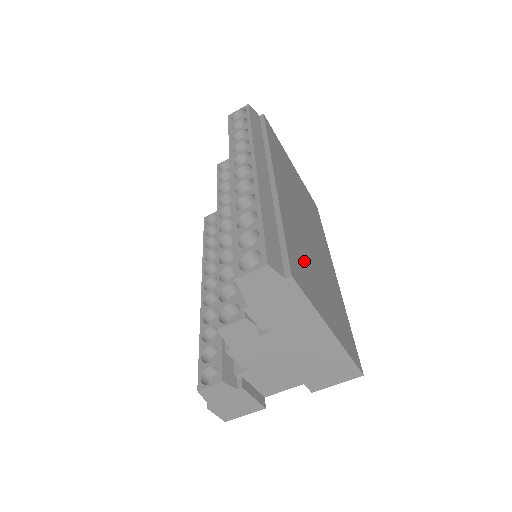
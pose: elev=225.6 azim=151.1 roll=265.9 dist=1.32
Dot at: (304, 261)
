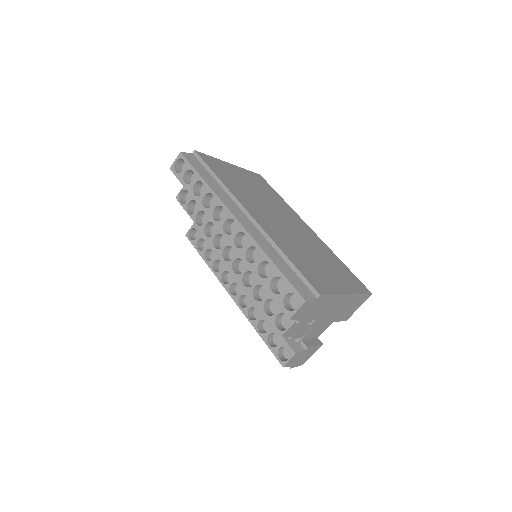
Dot at: (308, 263)
